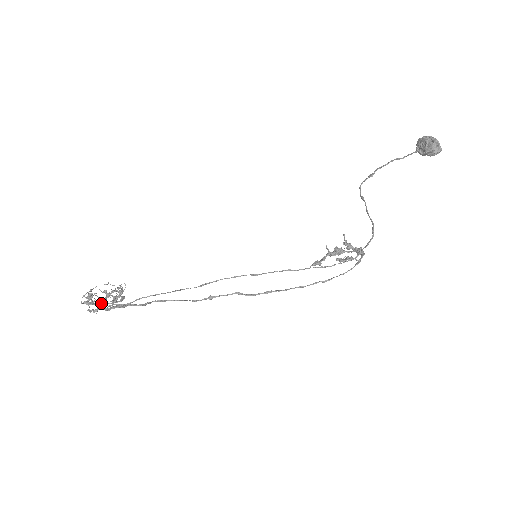
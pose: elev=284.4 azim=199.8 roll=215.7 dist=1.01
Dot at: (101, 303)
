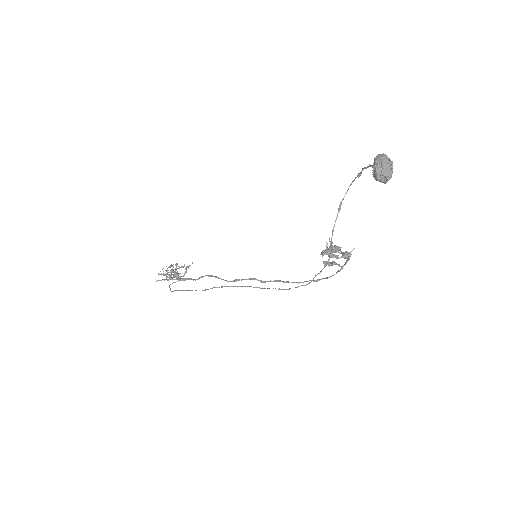
Dot at: (170, 278)
